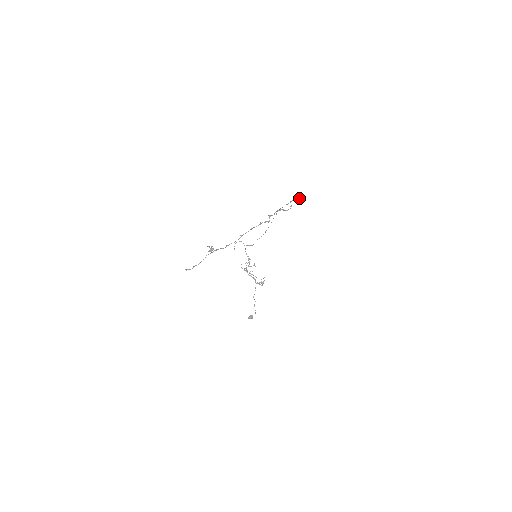
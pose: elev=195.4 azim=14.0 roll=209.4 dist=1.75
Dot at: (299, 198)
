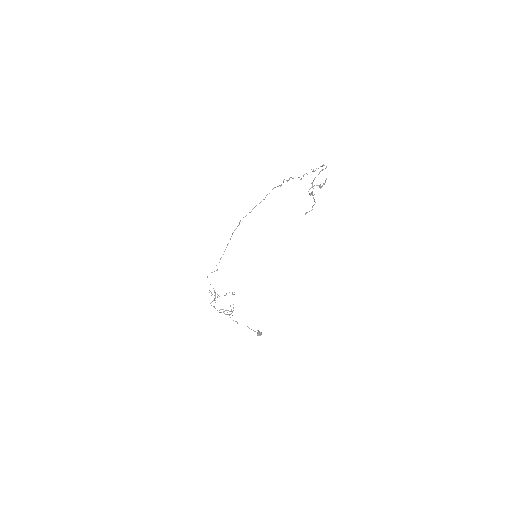
Dot at: (281, 184)
